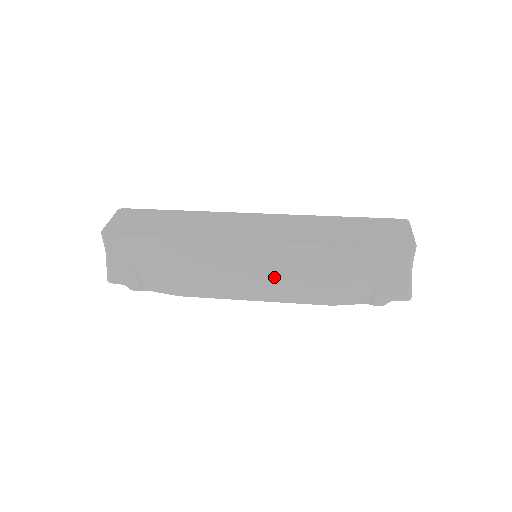
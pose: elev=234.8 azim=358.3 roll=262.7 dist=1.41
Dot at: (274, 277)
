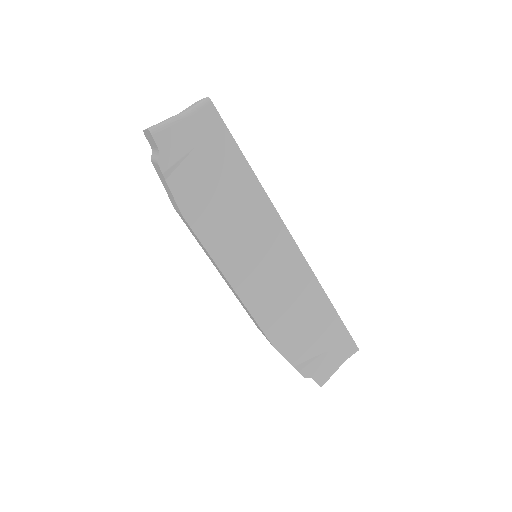
Dot at: (271, 283)
